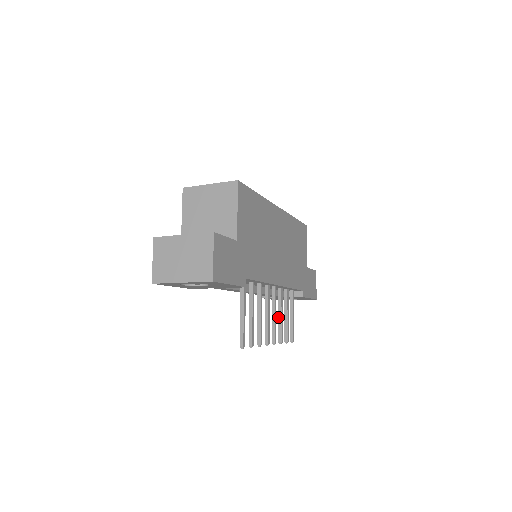
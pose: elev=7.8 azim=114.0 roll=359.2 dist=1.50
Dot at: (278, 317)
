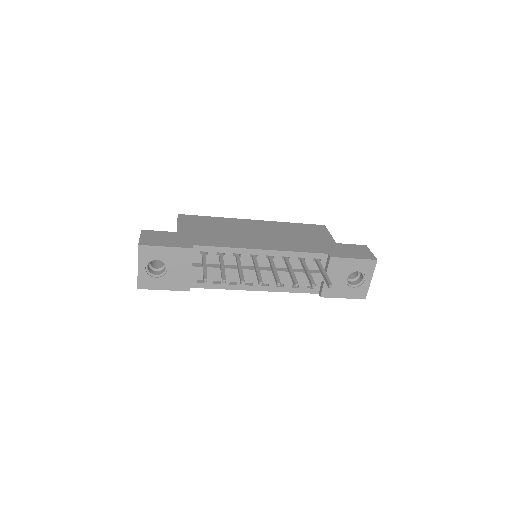
Dot at: occluded
